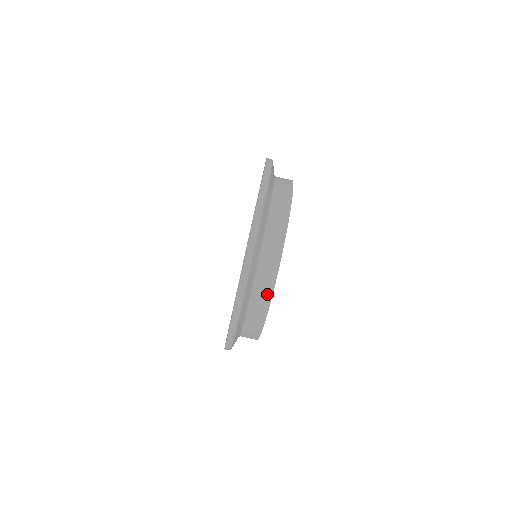
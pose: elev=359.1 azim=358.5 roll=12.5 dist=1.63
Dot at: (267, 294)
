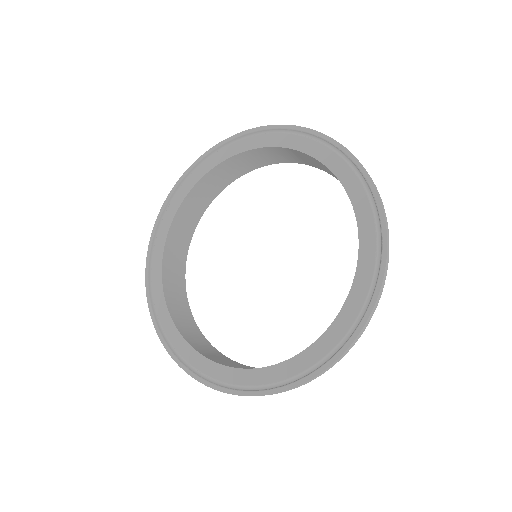
Dot at: occluded
